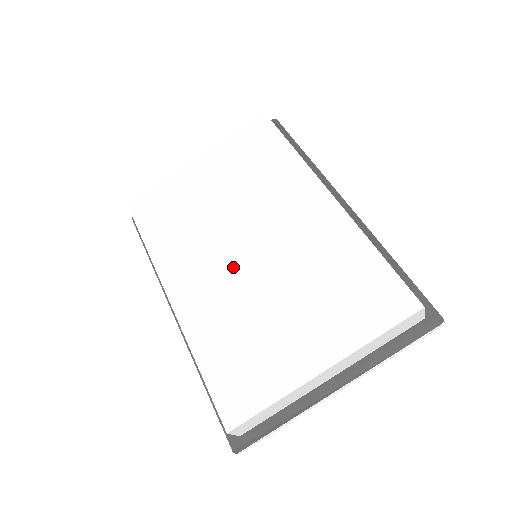
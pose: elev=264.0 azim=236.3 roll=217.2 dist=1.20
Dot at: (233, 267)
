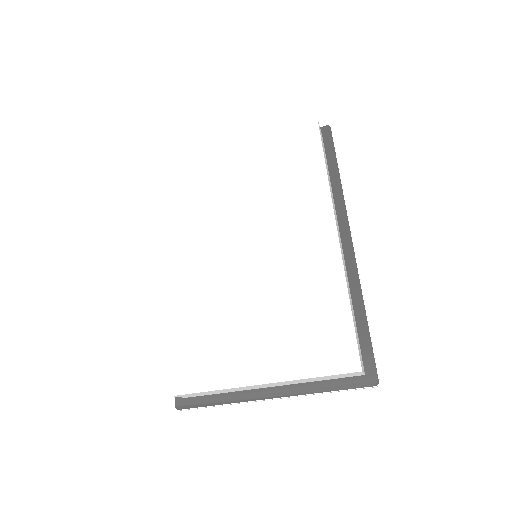
Dot at: (230, 262)
